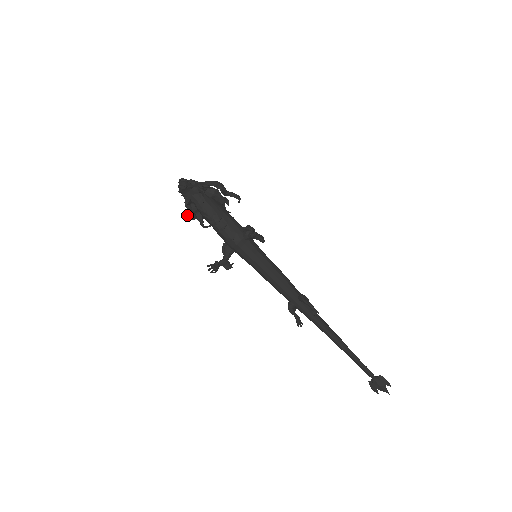
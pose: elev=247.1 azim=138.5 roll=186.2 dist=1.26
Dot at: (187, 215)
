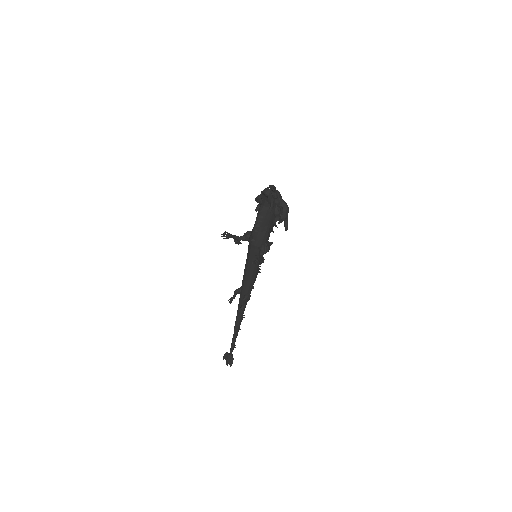
Dot at: (256, 197)
